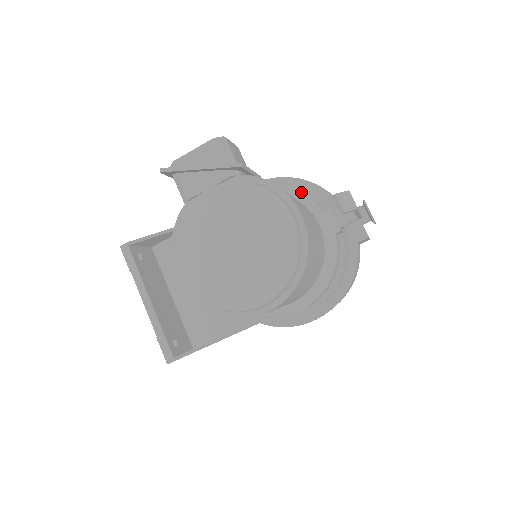
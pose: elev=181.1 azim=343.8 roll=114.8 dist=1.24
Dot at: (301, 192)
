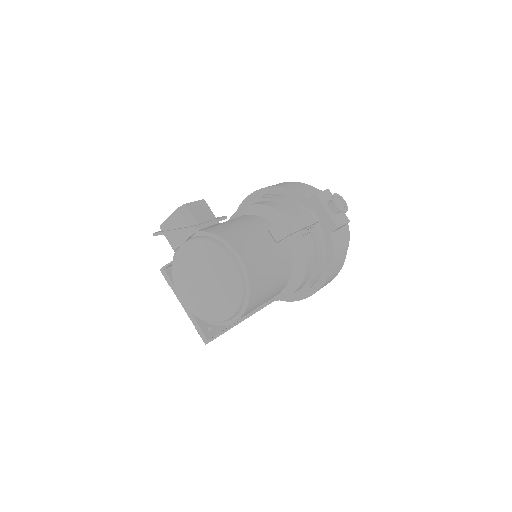
Dot at: (271, 208)
